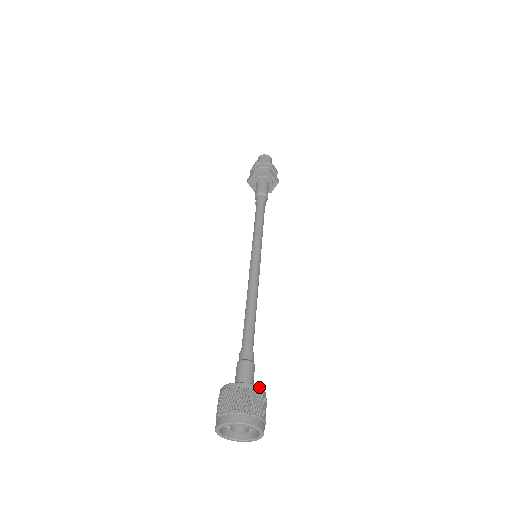
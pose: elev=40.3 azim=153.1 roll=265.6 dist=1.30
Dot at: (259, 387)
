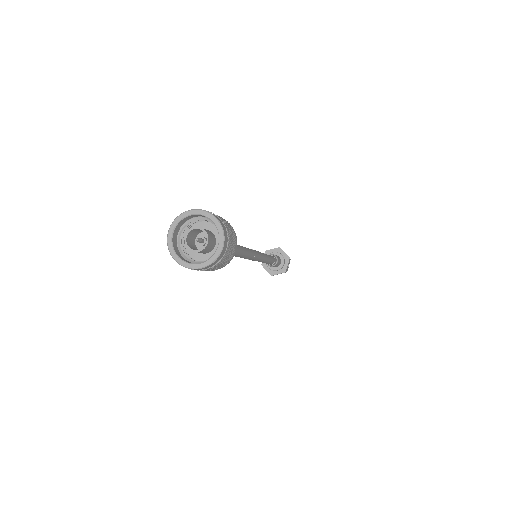
Dot at: (225, 220)
